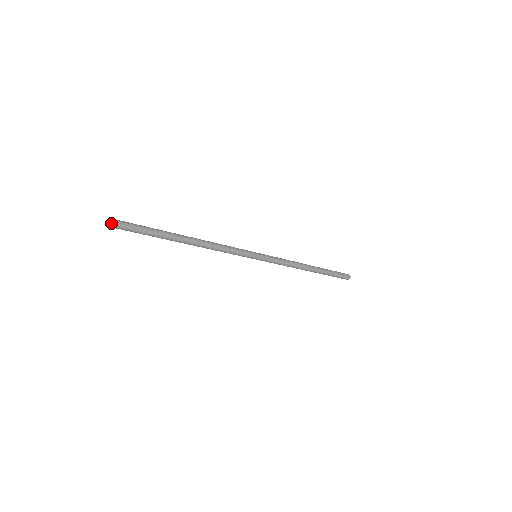
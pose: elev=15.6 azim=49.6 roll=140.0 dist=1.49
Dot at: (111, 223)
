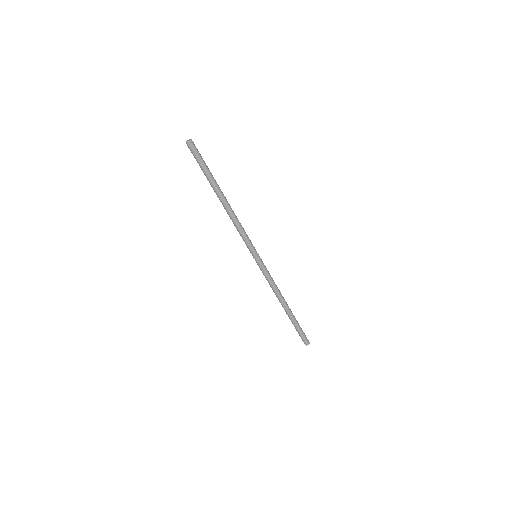
Dot at: (187, 140)
